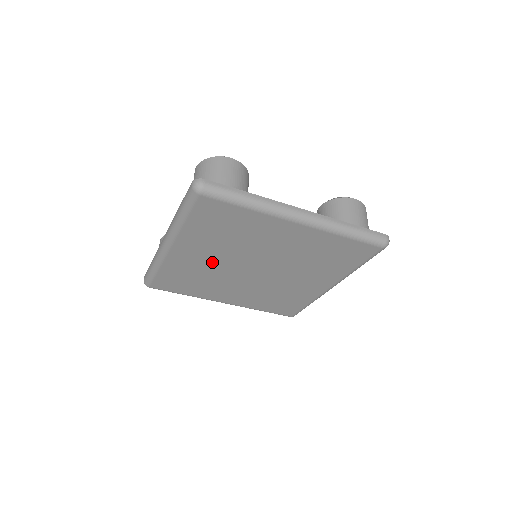
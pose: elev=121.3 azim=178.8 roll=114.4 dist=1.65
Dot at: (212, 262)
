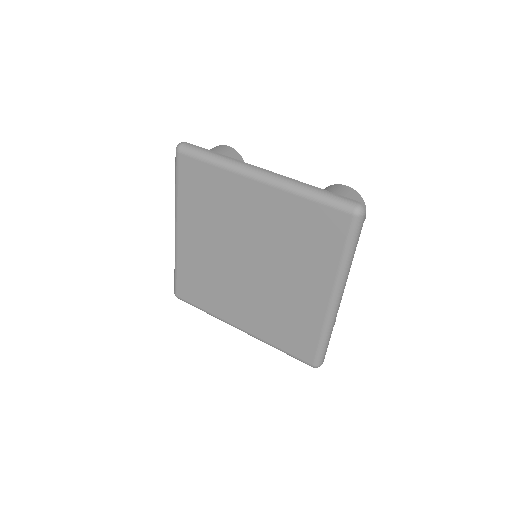
Dot at: (211, 252)
